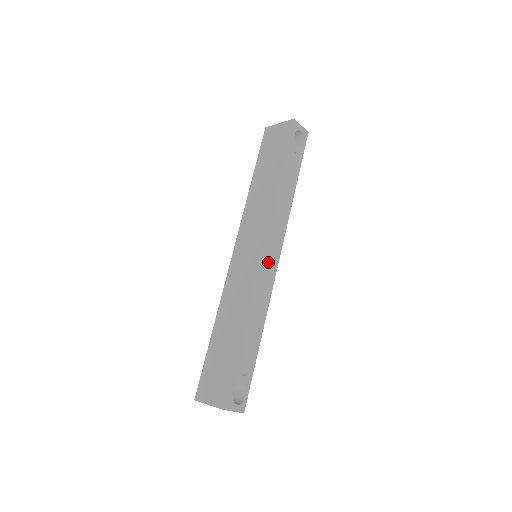
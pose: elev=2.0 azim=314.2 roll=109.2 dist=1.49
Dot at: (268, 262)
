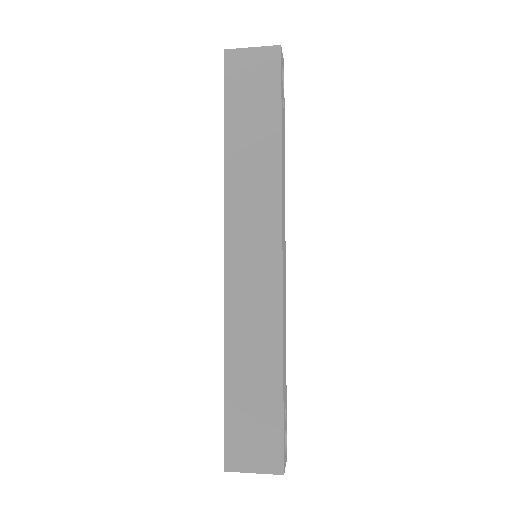
Dot at: (284, 266)
